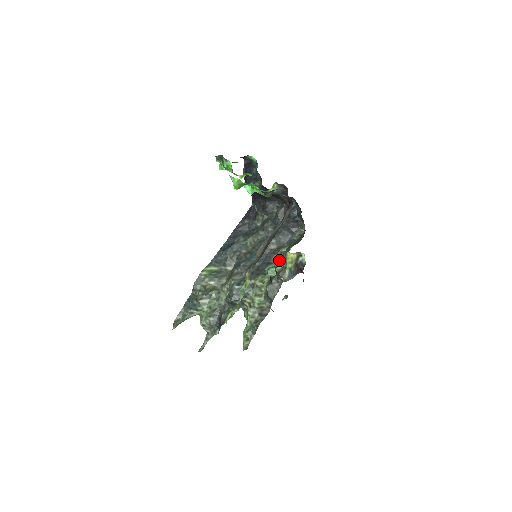
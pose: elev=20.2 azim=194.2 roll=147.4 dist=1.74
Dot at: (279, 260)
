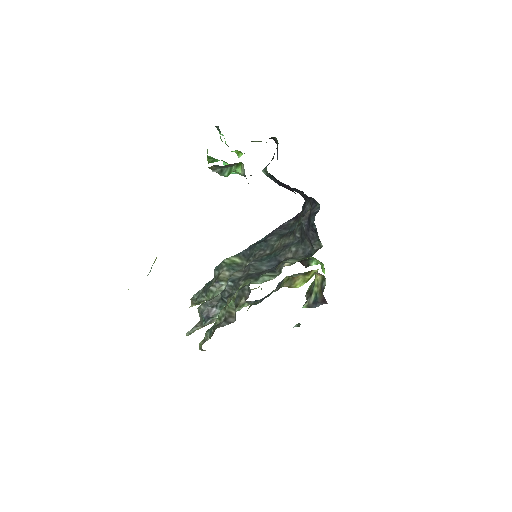
Dot at: occluded
